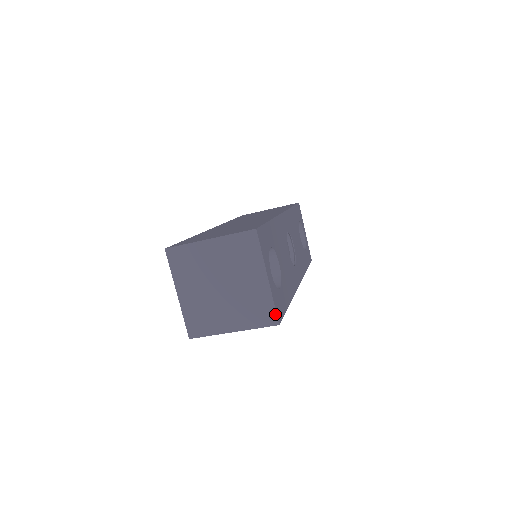
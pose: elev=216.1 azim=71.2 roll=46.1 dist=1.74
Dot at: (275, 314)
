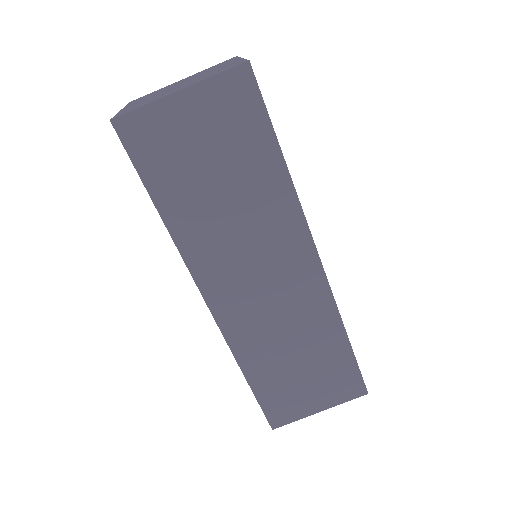
Dot at: occluded
